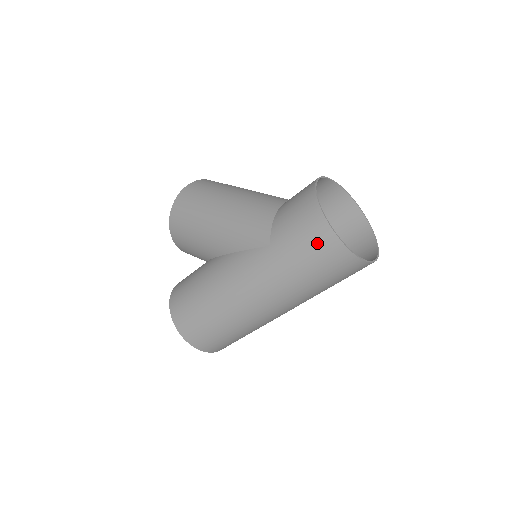
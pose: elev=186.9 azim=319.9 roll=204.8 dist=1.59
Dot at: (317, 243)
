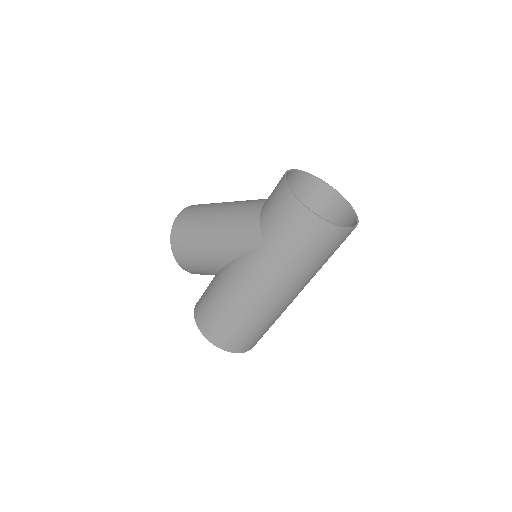
Dot at: (302, 227)
